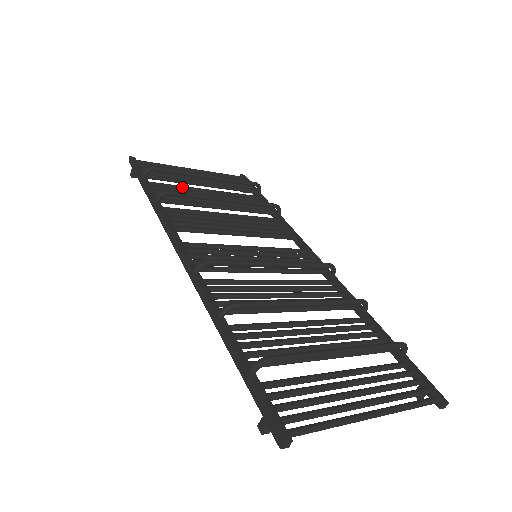
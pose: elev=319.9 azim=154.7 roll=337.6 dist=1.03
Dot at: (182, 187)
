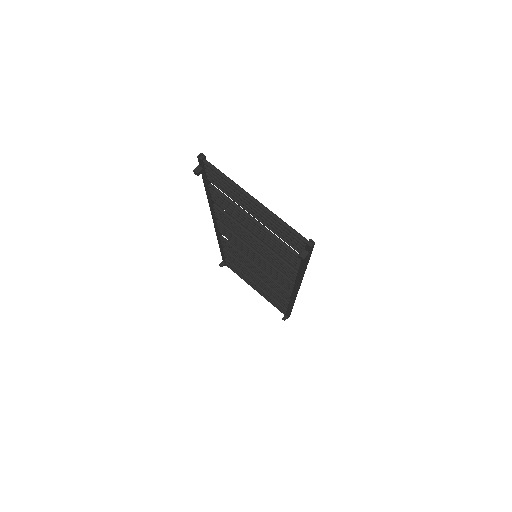
Dot at: occluded
